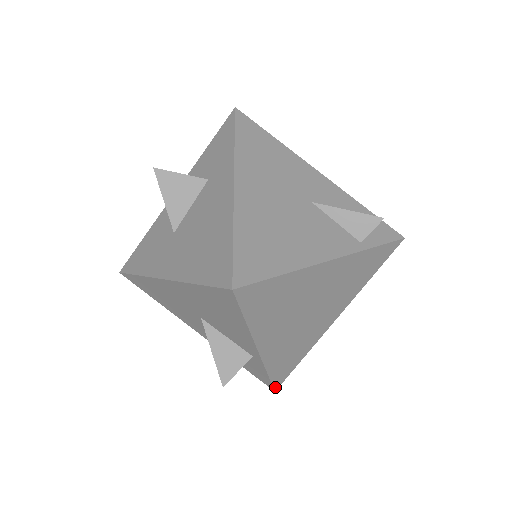
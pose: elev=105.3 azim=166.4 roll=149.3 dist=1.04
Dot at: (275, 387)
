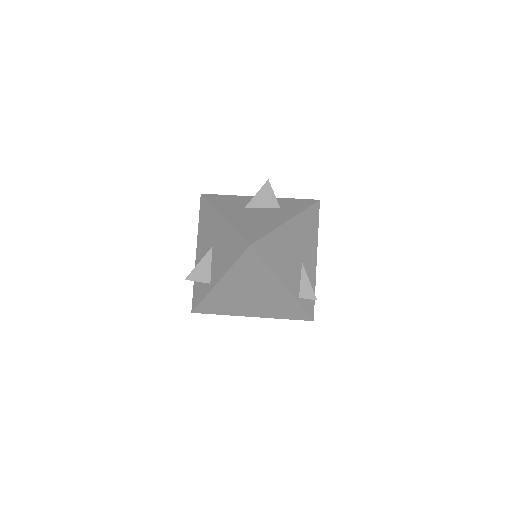
Dot at: (195, 310)
